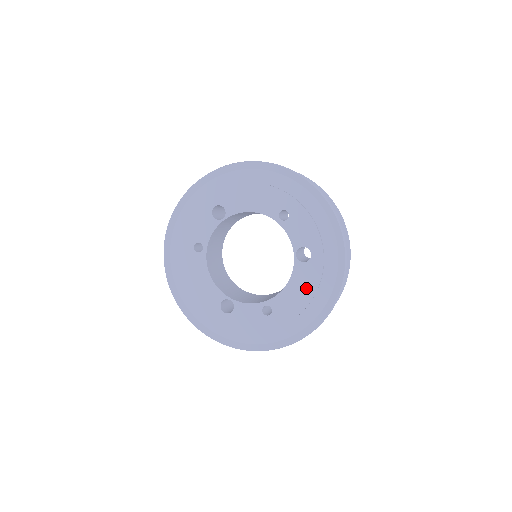
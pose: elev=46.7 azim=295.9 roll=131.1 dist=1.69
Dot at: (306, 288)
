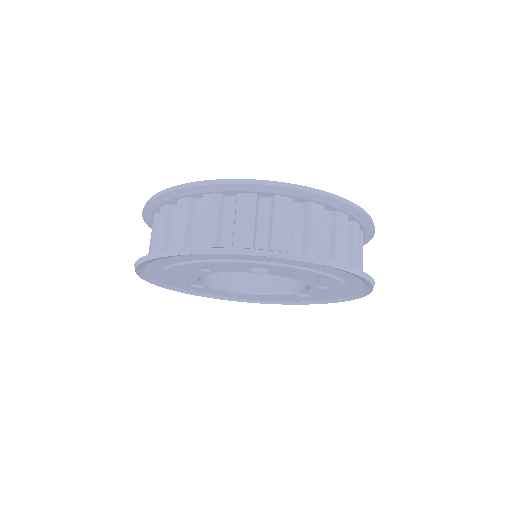
Dot at: (282, 299)
